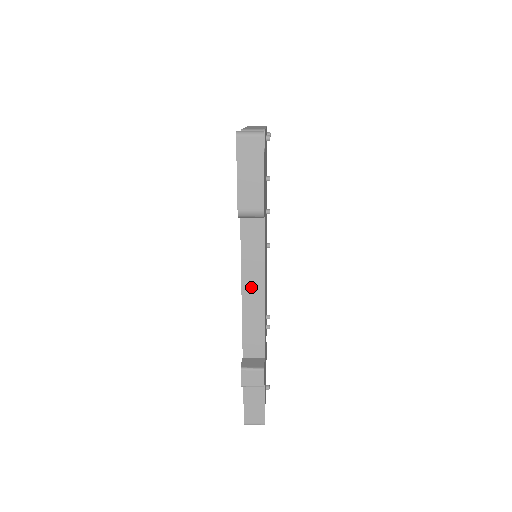
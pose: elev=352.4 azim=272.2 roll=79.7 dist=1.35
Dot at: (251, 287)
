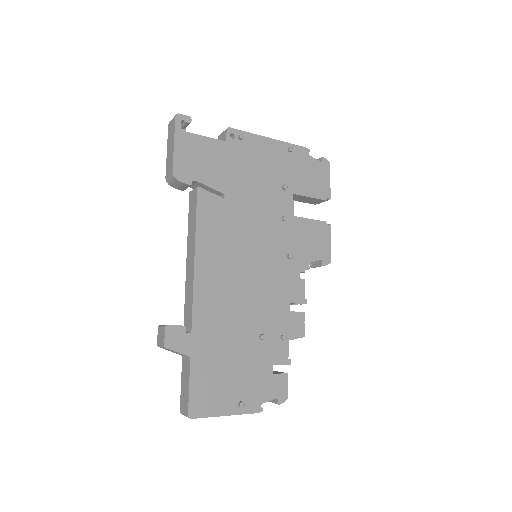
Dot at: (190, 255)
